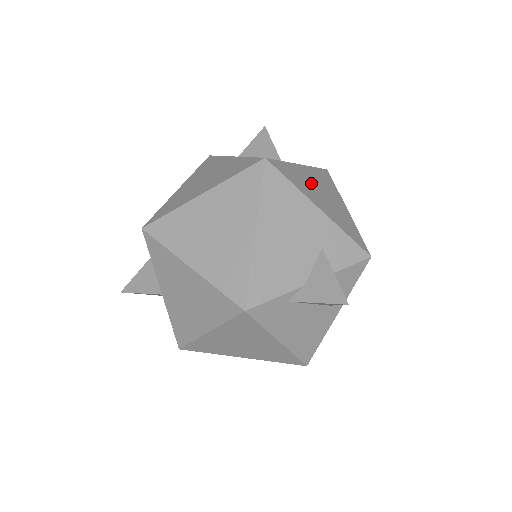
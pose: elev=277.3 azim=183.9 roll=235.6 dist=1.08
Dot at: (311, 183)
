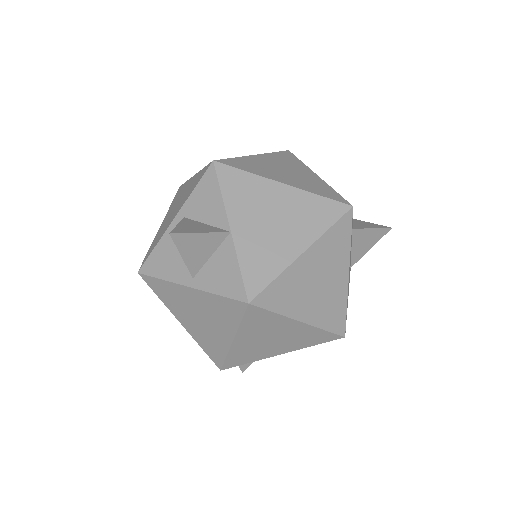
Dot at: occluded
